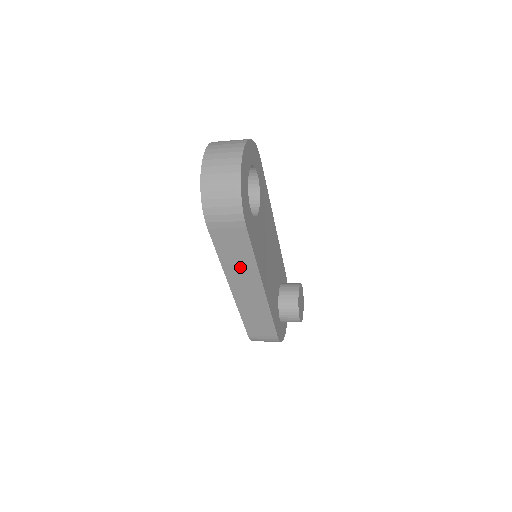
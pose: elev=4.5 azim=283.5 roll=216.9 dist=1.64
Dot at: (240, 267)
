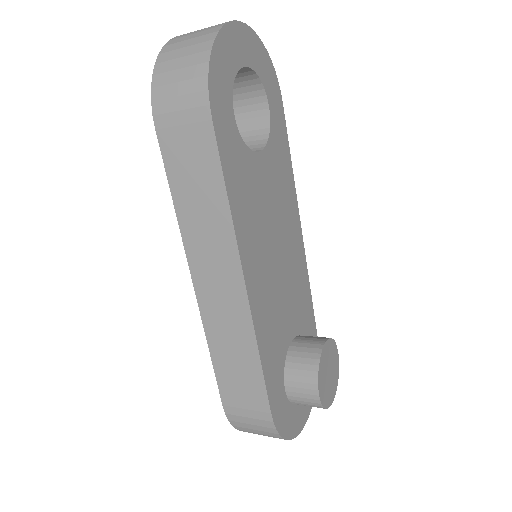
Dot at: (205, 224)
